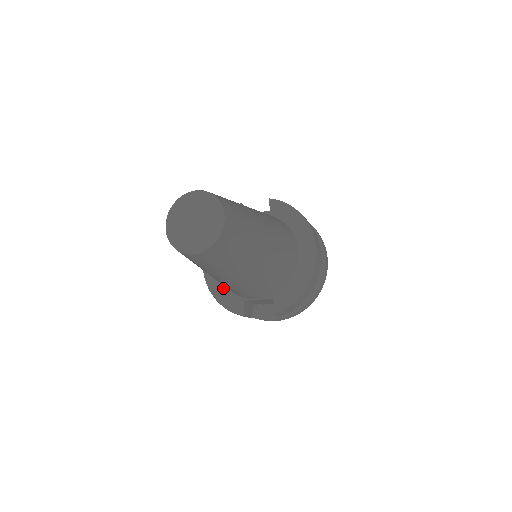
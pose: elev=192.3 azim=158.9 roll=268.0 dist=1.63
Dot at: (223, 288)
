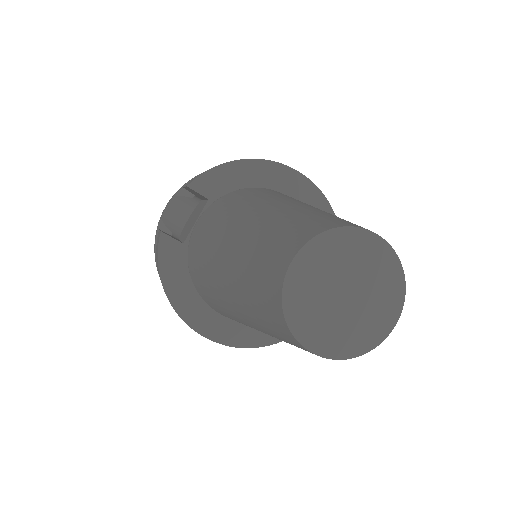
Dot at: occluded
